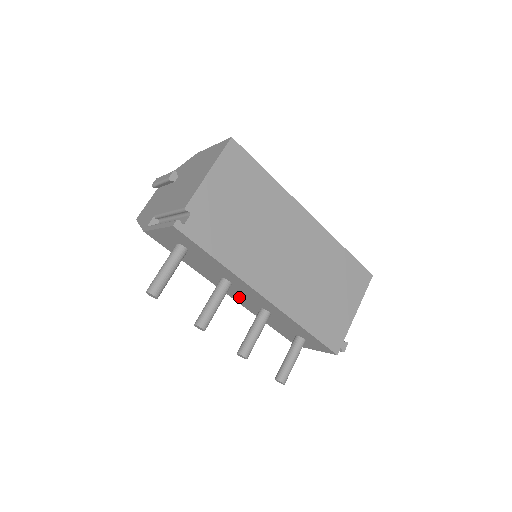
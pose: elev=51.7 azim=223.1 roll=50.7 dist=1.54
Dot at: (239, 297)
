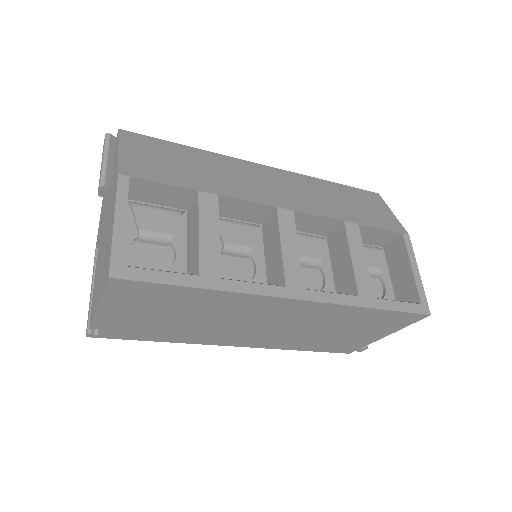
Dot at: occluded
